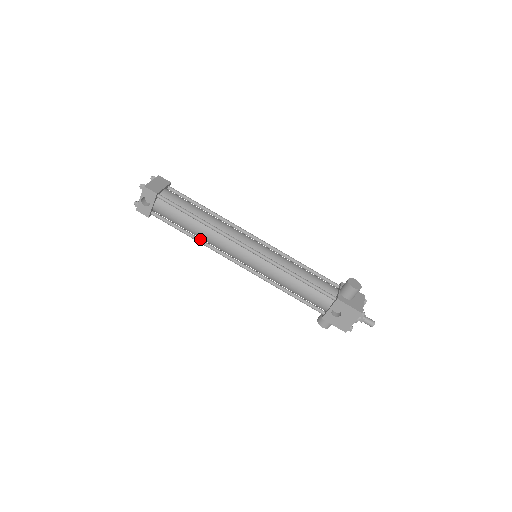
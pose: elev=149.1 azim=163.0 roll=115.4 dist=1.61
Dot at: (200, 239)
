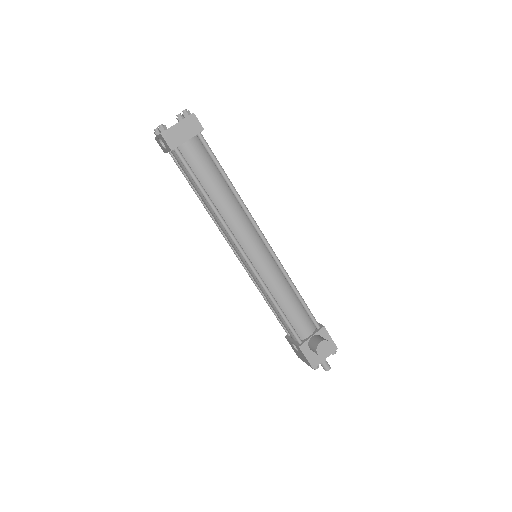
Dot at: occluded
